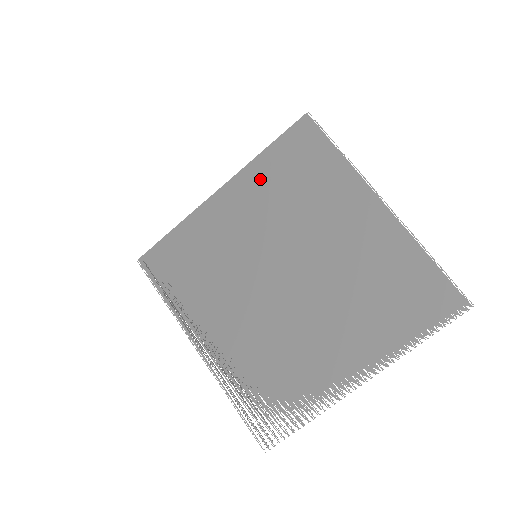
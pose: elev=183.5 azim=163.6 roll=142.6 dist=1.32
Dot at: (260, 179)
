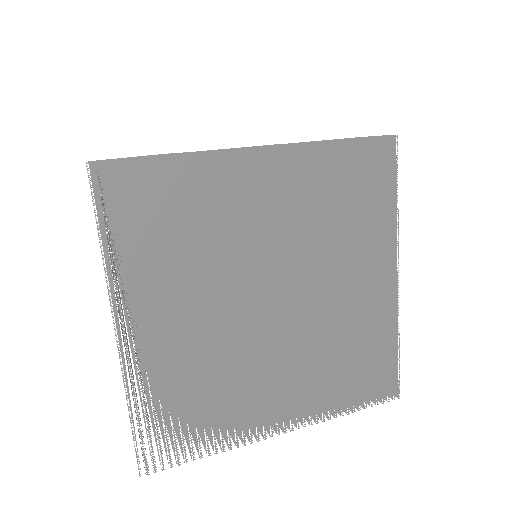
Dot at: (312, 171)
